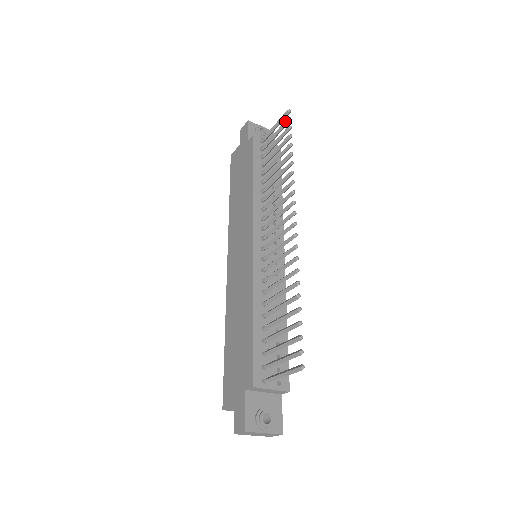
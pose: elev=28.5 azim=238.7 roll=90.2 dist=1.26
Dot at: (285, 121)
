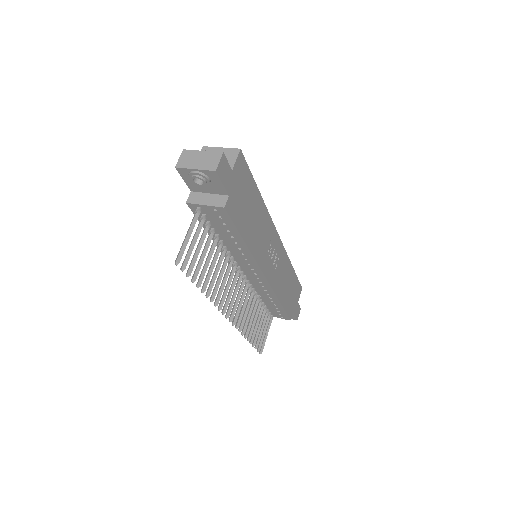
Dot at: (182, 264)
